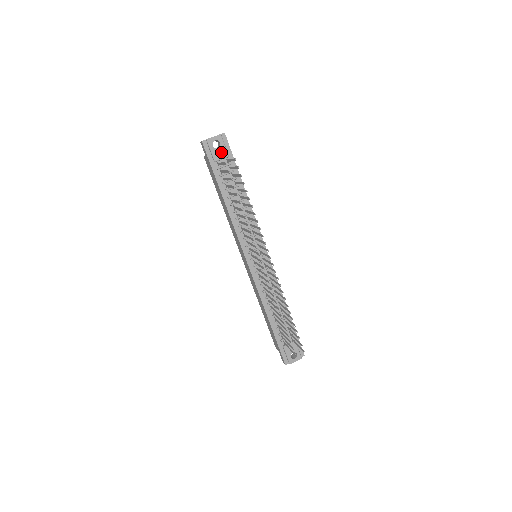
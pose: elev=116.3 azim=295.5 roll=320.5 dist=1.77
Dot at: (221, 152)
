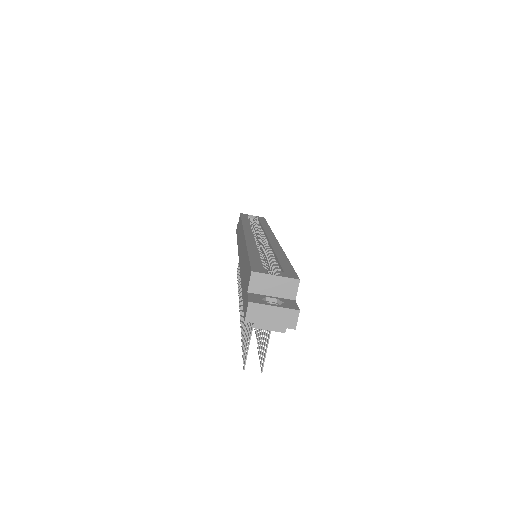
Dot at: occluded
